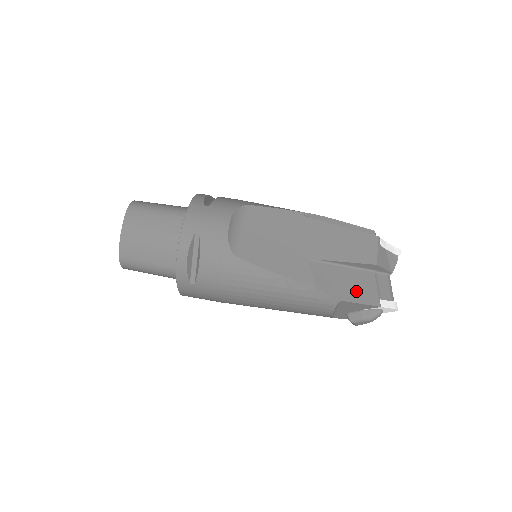
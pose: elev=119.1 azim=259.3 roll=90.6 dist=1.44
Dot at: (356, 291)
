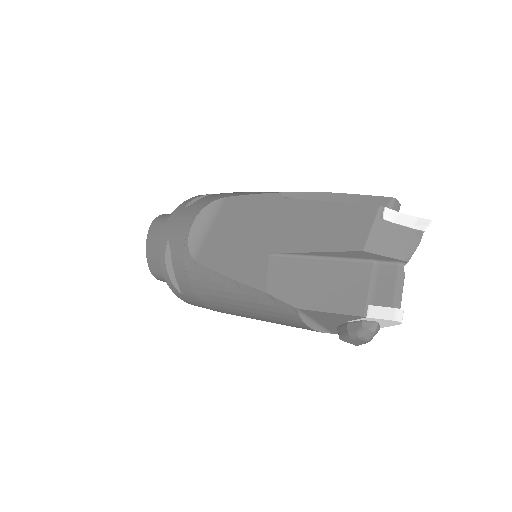
Dot at: (328, 294)
